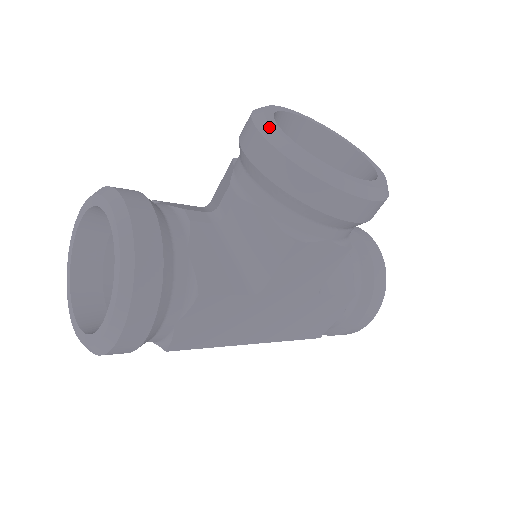
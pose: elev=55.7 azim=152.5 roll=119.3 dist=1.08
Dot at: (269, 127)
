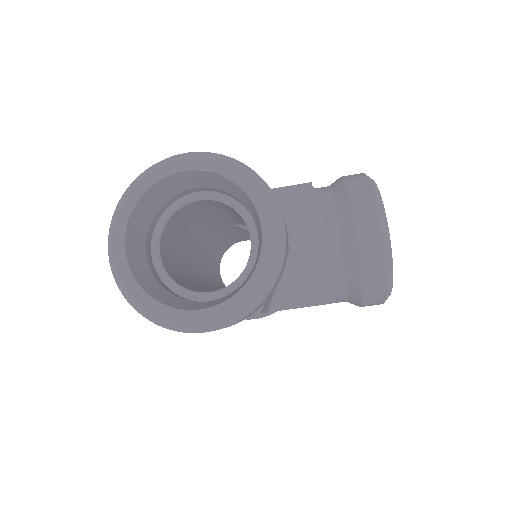
Dot at: (387, 225)
